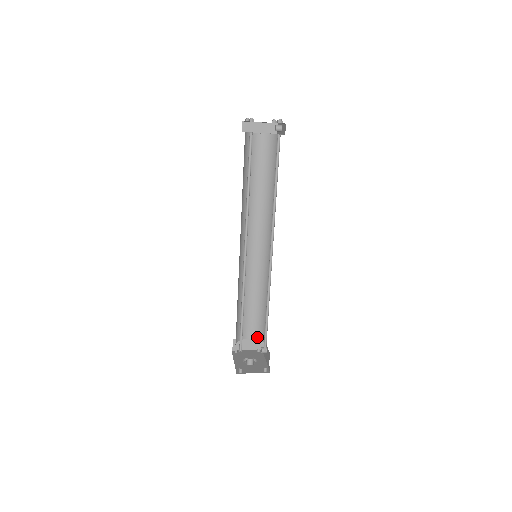
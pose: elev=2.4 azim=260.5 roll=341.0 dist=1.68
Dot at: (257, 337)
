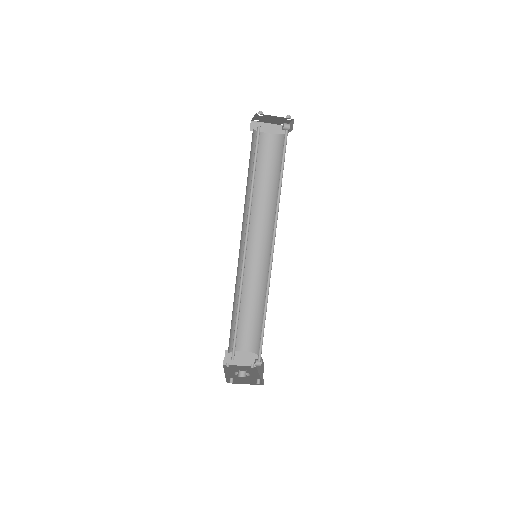
Dot at: (251, 349)
